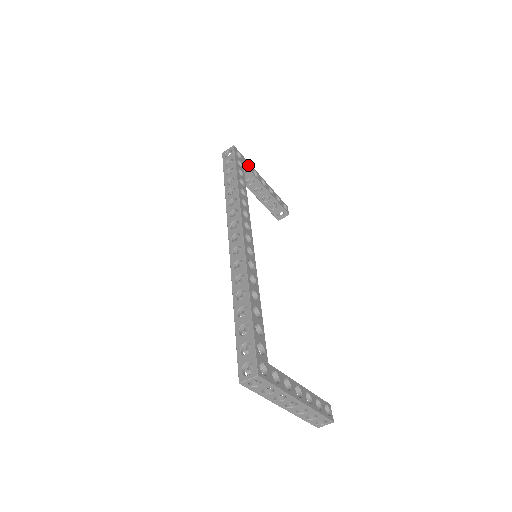
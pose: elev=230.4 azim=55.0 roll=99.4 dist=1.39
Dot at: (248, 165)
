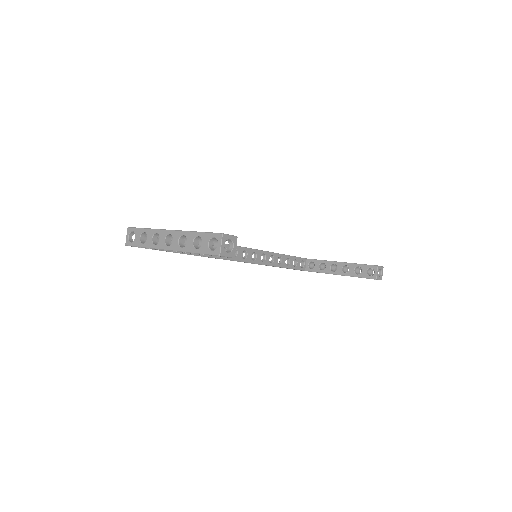
Dot at: occluded
